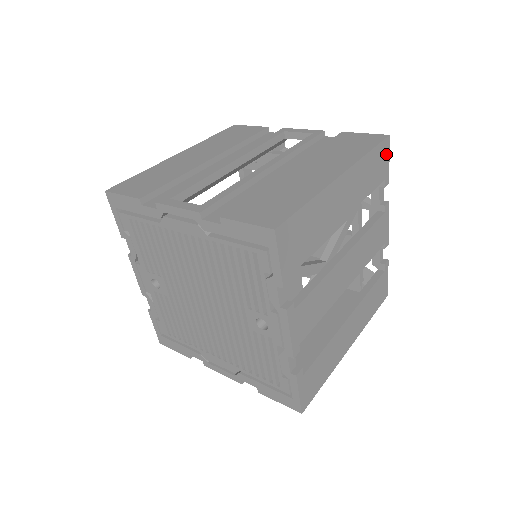
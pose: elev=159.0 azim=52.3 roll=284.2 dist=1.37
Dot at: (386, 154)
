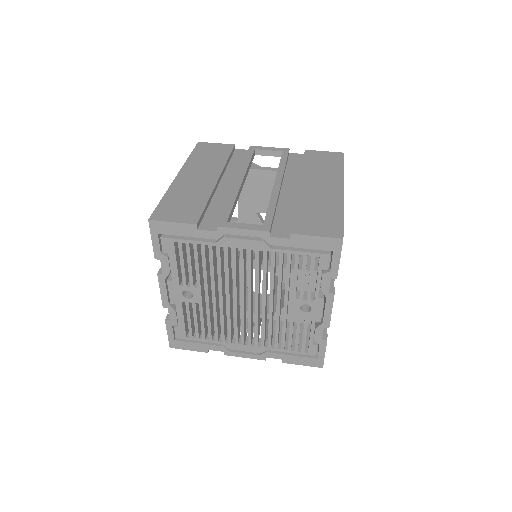
Dot at: occluded
